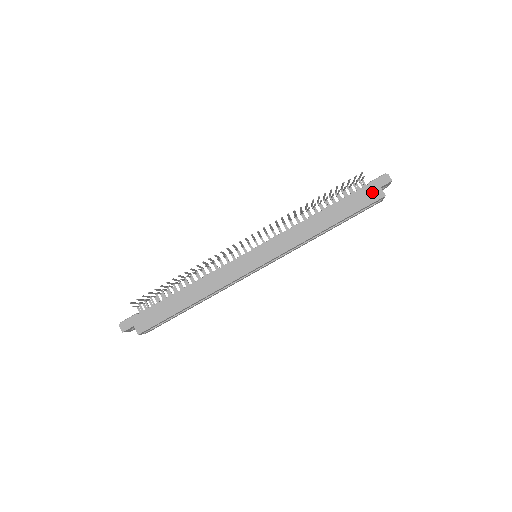
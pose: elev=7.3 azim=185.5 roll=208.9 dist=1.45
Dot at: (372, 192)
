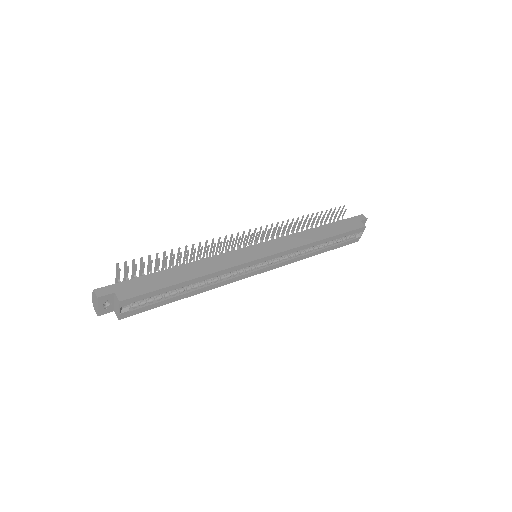
Dot at: (354, 223)
